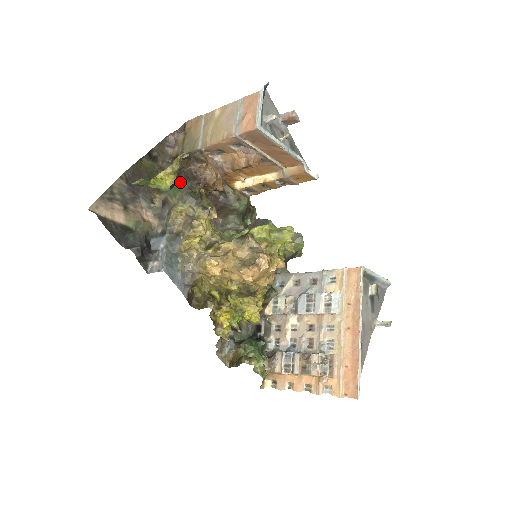
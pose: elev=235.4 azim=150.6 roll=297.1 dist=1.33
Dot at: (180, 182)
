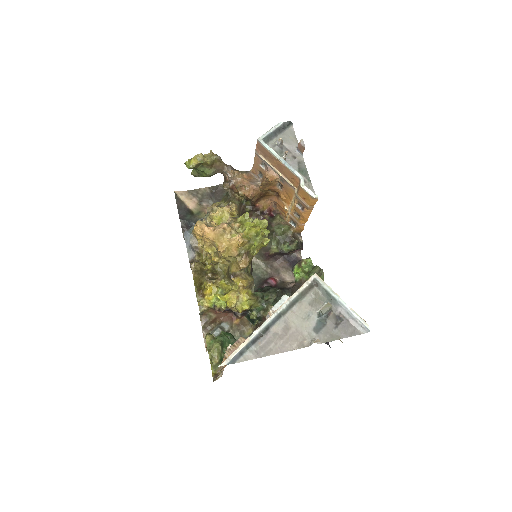
Dot at: occluded
